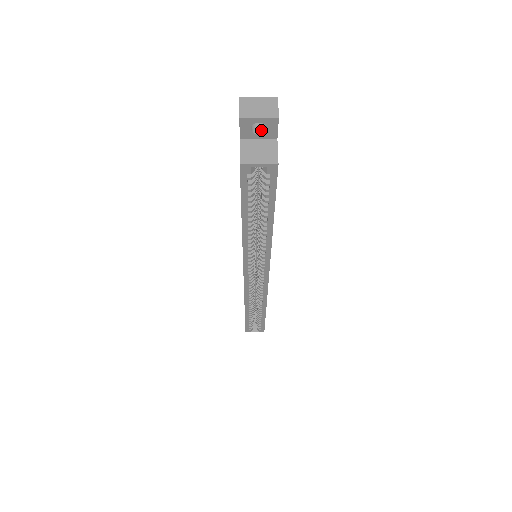
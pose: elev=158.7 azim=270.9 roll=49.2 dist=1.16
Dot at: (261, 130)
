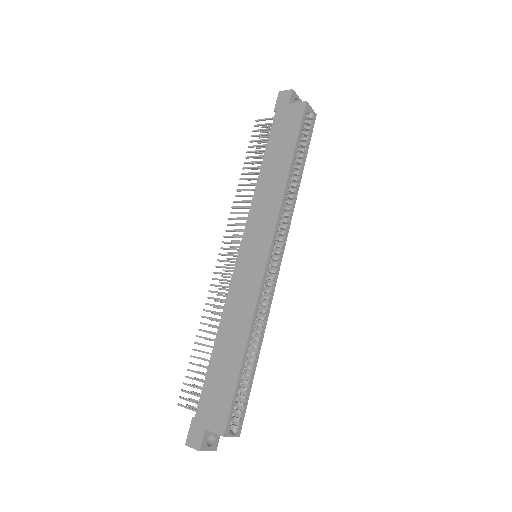
Dot at: occluded
